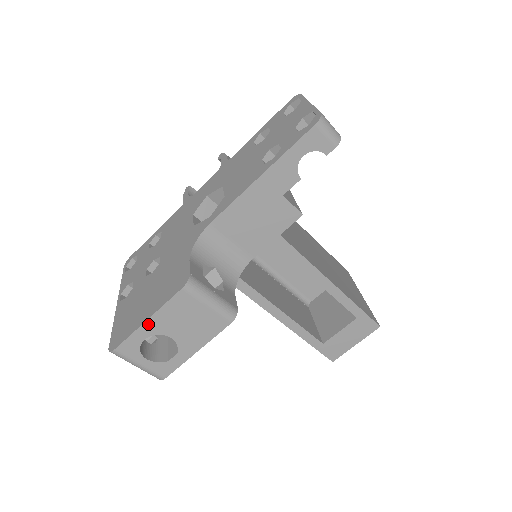
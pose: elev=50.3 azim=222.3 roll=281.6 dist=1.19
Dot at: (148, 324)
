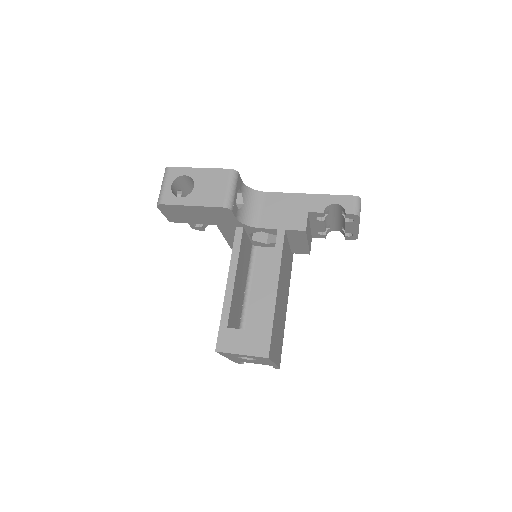
Dot at: (197, 170)
